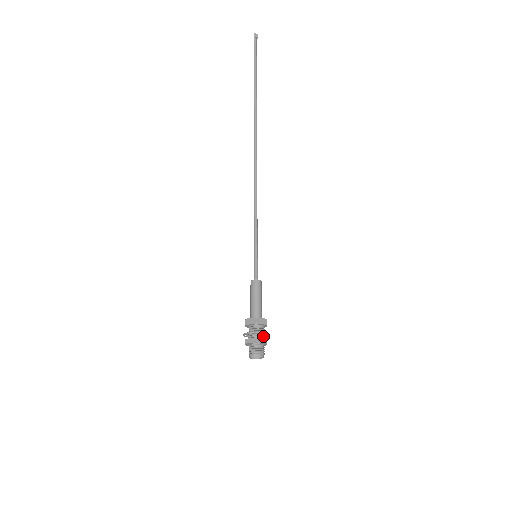
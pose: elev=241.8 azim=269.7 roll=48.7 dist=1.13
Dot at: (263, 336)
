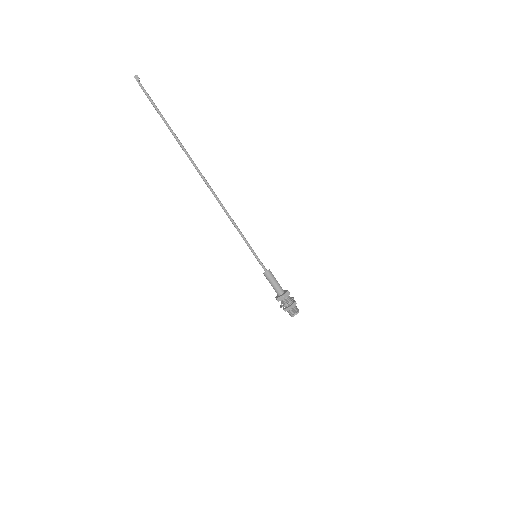
Dot at: (292, 301)
